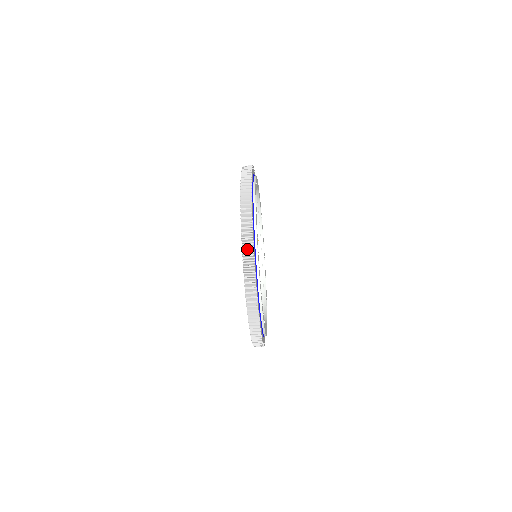
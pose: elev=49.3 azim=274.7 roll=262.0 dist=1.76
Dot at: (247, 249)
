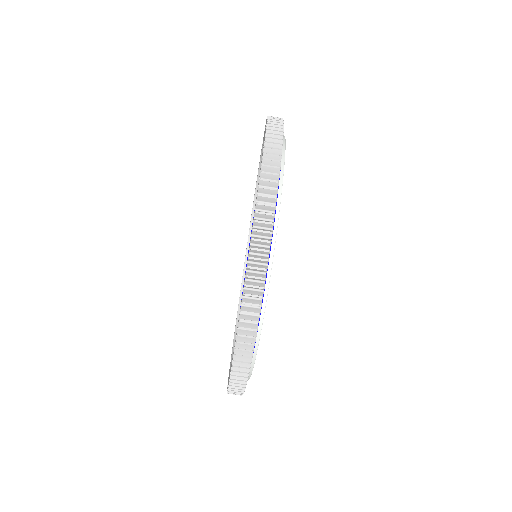
Dot at: (261, 230)
